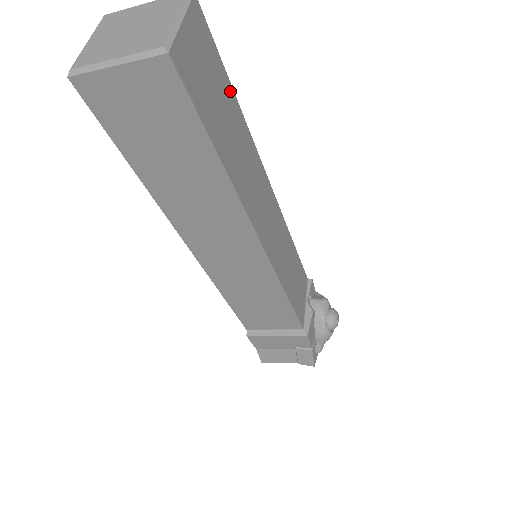
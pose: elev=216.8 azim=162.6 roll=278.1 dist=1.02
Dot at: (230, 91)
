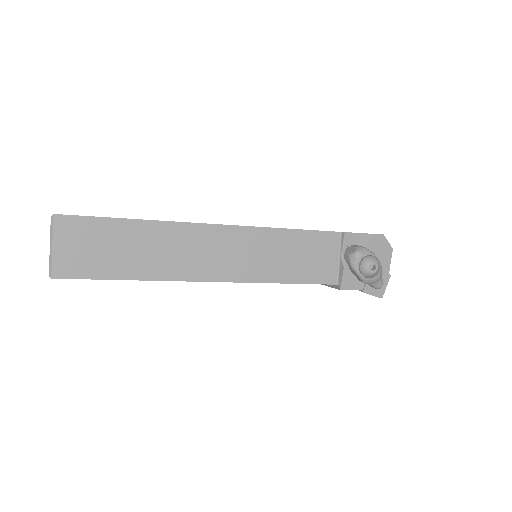
Dot at: (121, 224)
